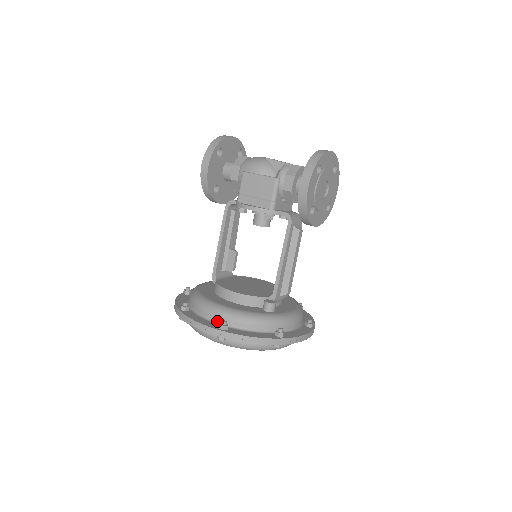
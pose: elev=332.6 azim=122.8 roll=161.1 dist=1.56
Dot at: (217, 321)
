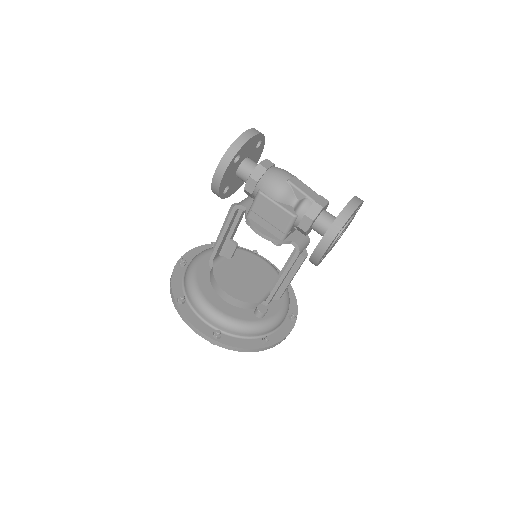
Dot at: (211, 324)
